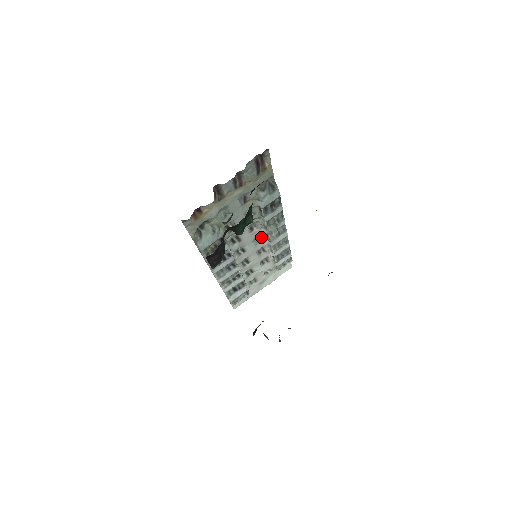
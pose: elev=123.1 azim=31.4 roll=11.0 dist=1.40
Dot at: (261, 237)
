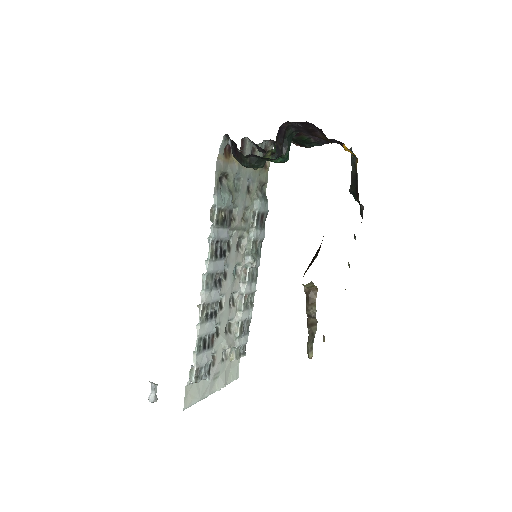
Dot at: (238, 273)
